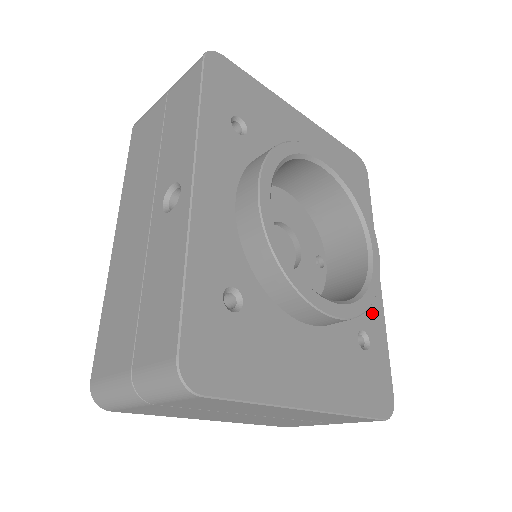
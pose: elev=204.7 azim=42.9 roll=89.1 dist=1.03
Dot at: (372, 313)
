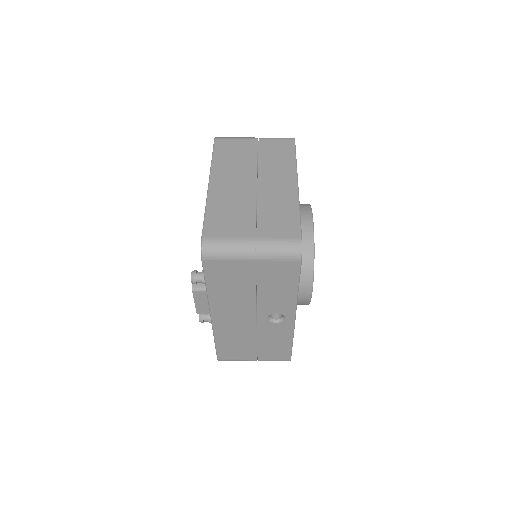
Dot at: occluded
